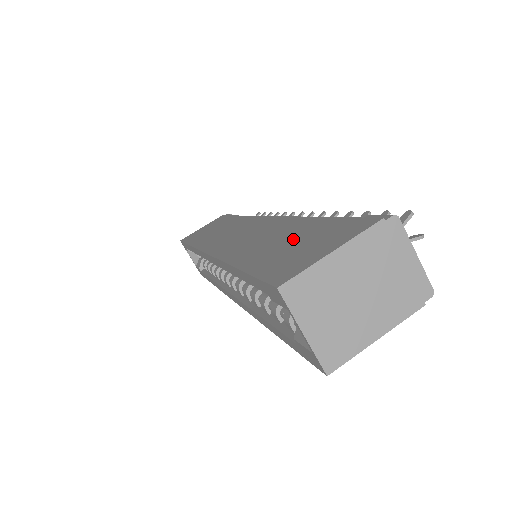
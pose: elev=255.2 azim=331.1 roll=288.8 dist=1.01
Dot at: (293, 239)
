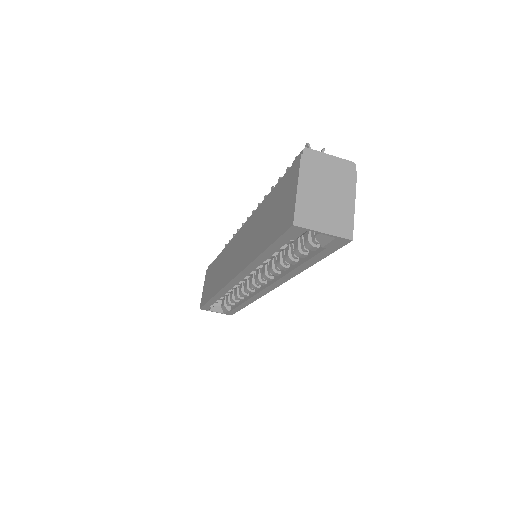
Dot at: (271, 212)
